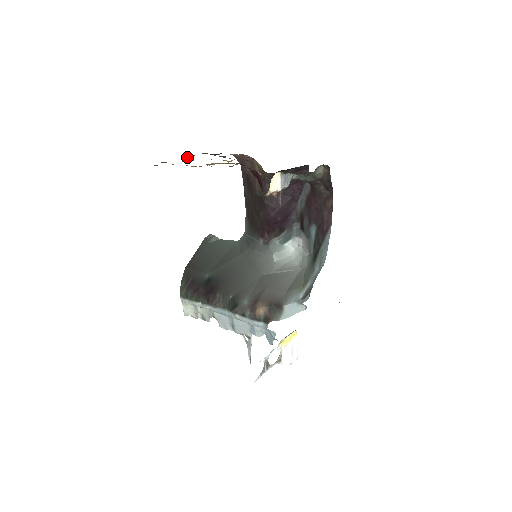
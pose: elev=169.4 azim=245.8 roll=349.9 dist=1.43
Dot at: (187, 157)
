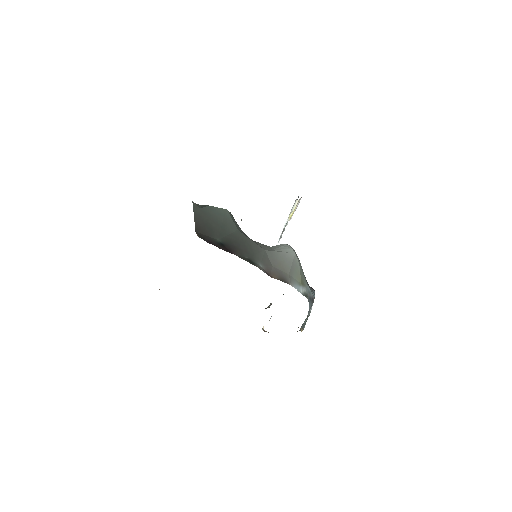
Dot at: occluded
